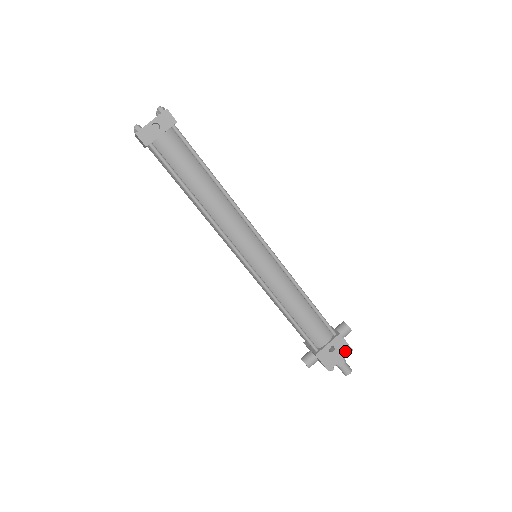
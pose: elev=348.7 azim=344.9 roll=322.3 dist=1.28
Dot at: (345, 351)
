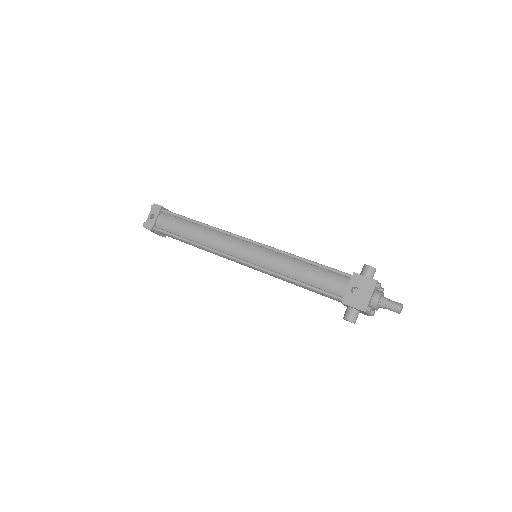
Dot at: (370, 285)
